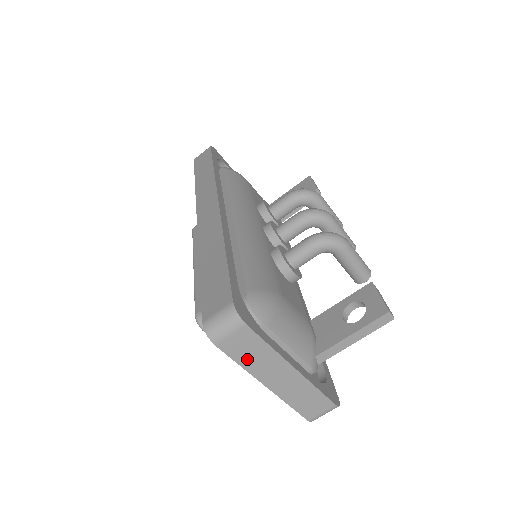
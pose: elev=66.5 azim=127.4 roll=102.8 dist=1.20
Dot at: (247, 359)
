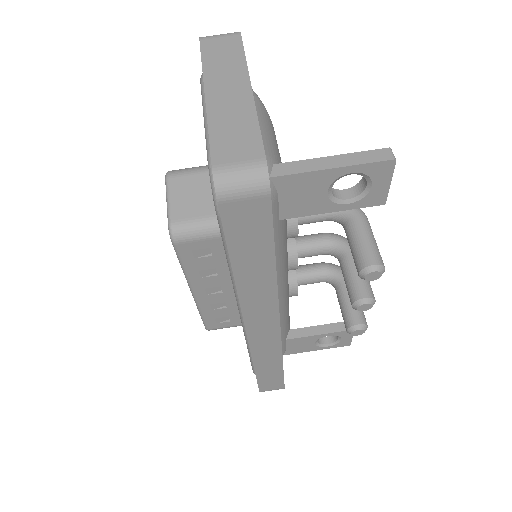
Dot at: (214, 61)
